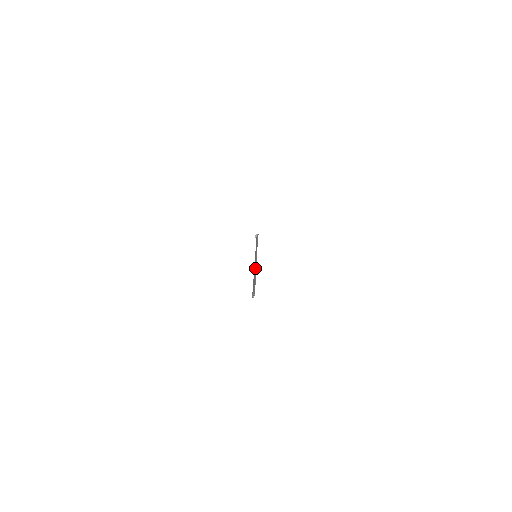
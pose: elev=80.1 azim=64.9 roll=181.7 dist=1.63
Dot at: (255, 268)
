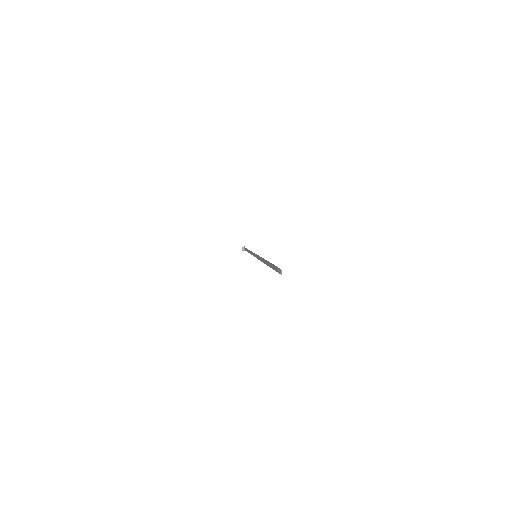
Dot at: (263, 259)
